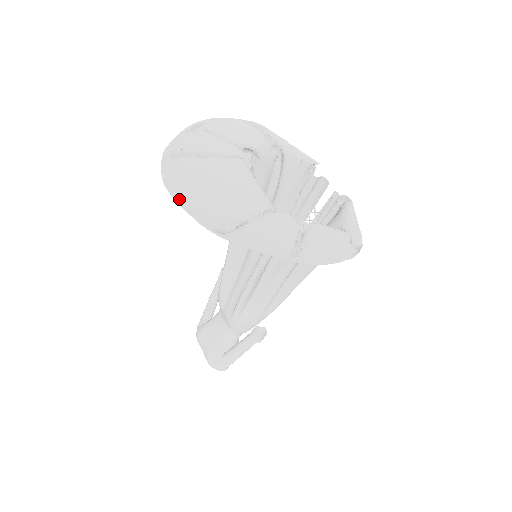
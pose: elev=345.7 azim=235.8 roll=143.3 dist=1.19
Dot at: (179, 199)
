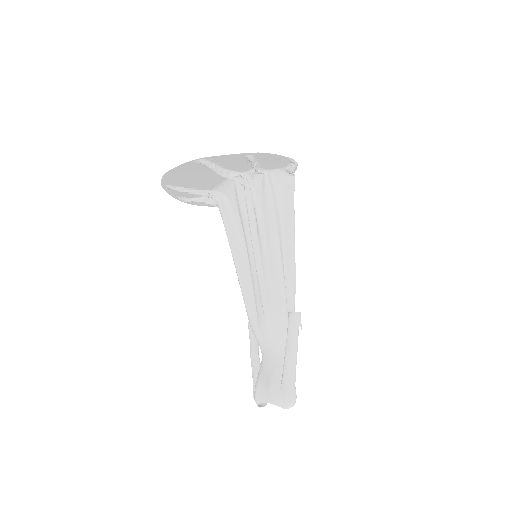
Dot at: (174, 170)
